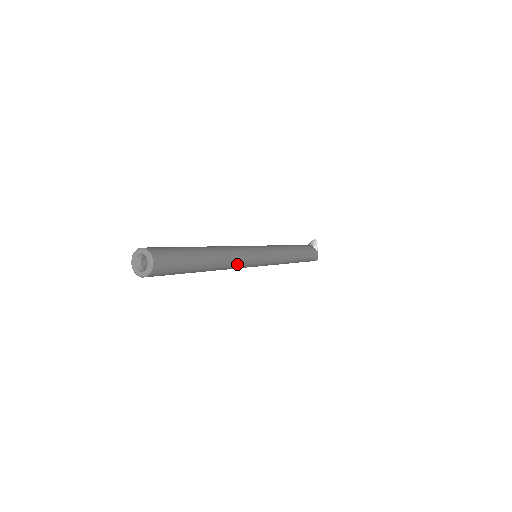
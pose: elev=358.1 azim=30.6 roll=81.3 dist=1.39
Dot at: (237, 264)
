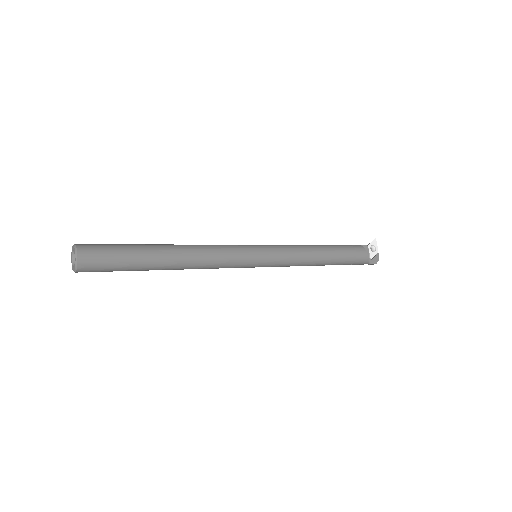
Dot at: (213, 262)
